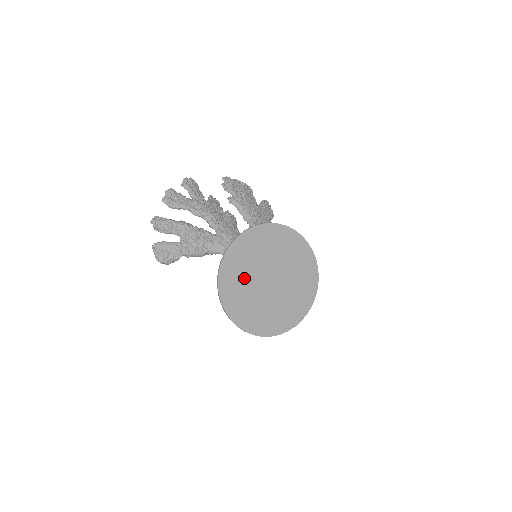
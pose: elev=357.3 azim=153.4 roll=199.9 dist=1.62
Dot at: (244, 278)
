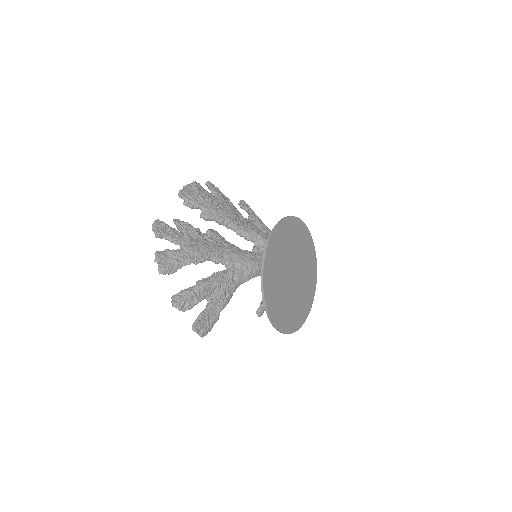
Dot at: (280, 293)
